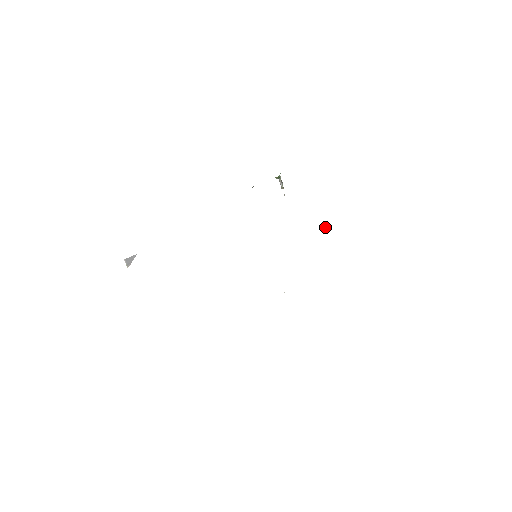
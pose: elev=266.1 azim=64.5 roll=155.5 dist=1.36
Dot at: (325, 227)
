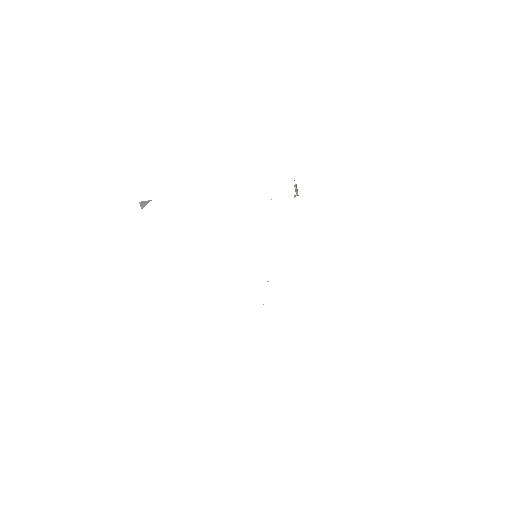
Dot at: occluded
